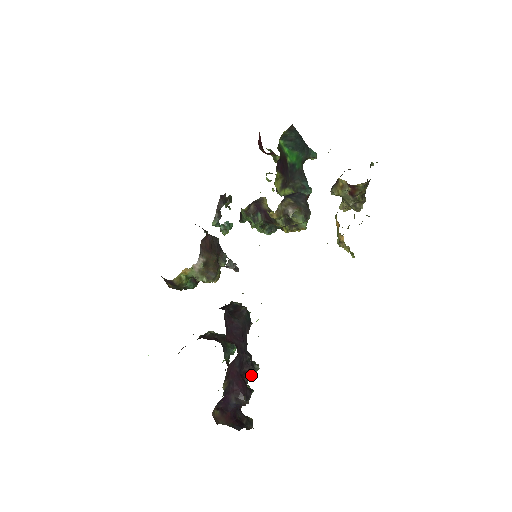
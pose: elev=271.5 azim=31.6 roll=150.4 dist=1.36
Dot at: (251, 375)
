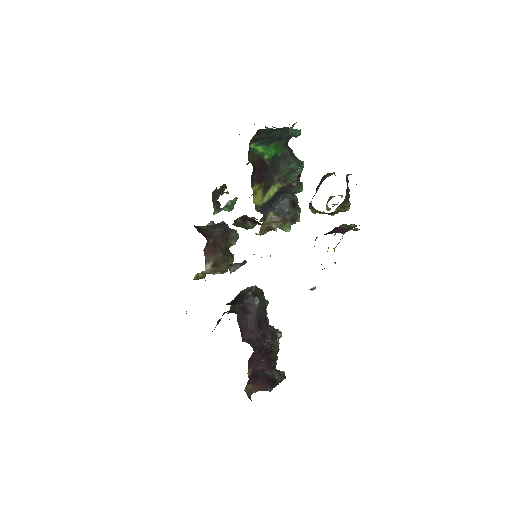
Dot at: (275, 346)
